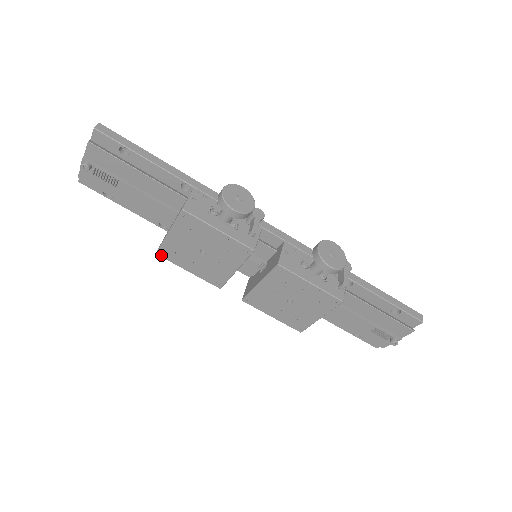
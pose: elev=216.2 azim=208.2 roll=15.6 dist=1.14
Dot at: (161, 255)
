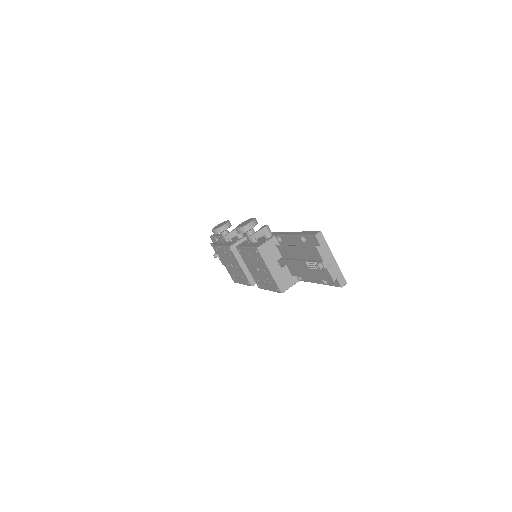
Dot at: (235, 282)
